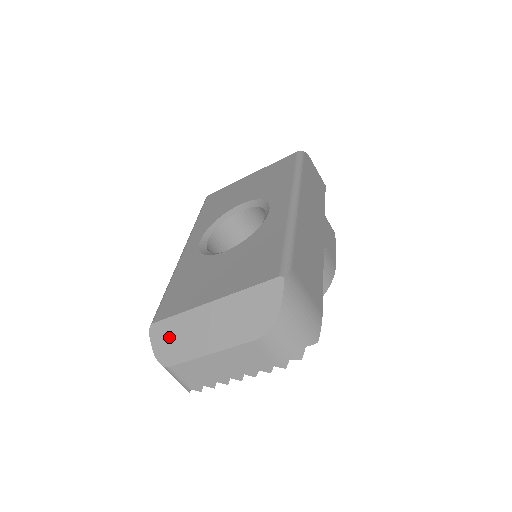
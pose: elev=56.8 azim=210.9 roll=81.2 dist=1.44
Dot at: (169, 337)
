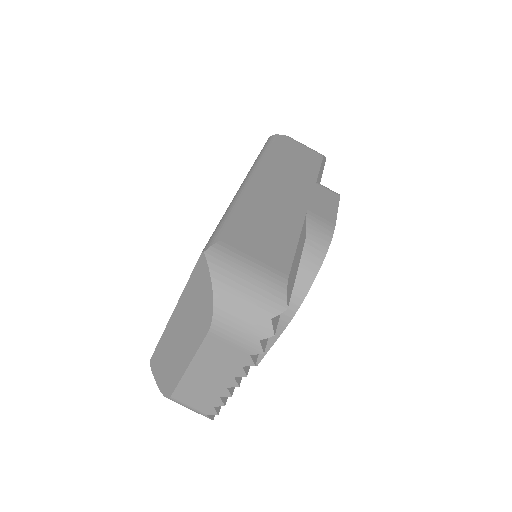
Dot at: (162, 366)
